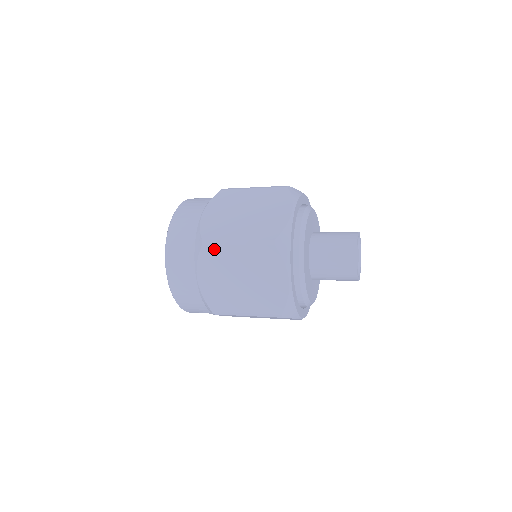
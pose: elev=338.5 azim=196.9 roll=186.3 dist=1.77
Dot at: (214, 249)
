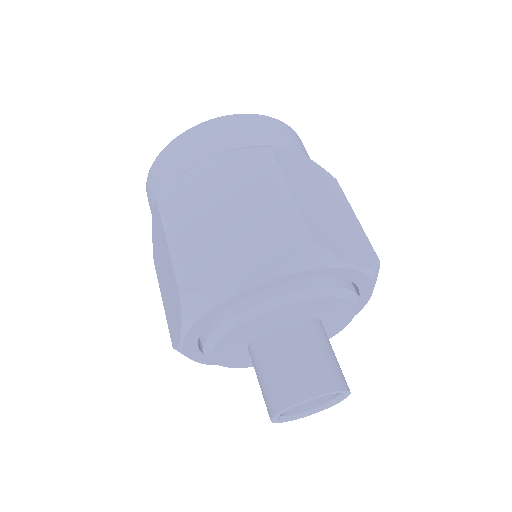
Dot at: (160, 218)
